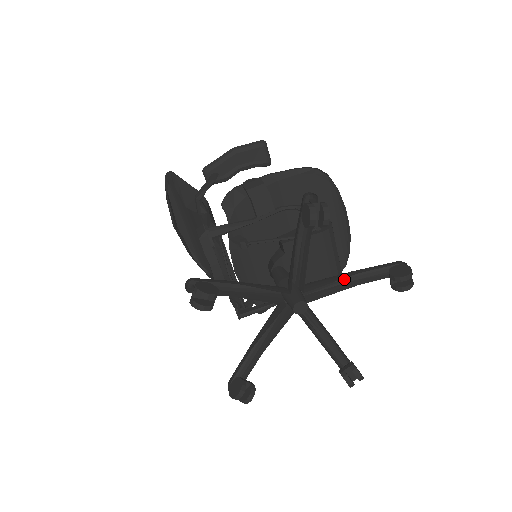
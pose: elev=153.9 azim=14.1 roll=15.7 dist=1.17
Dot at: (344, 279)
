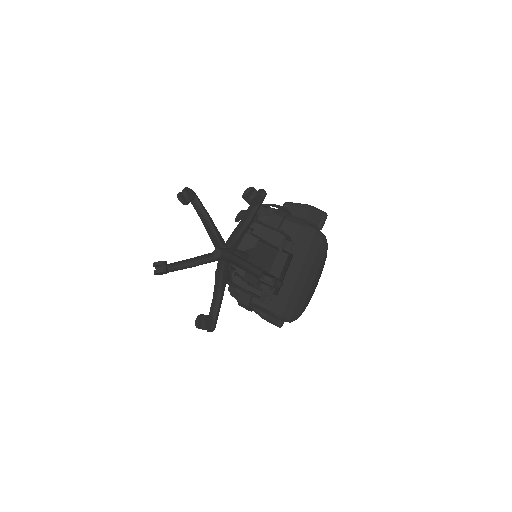
Dot at: (254, 271)
